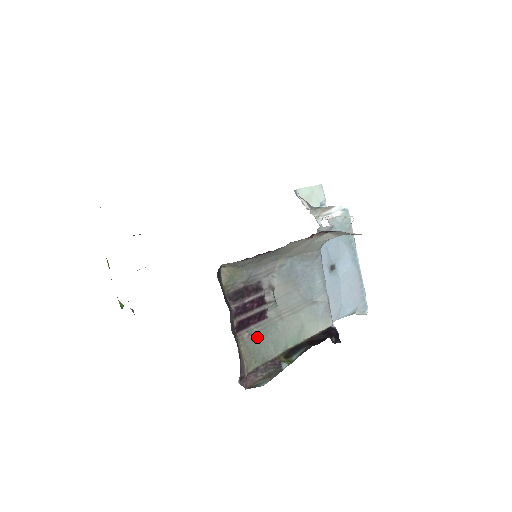
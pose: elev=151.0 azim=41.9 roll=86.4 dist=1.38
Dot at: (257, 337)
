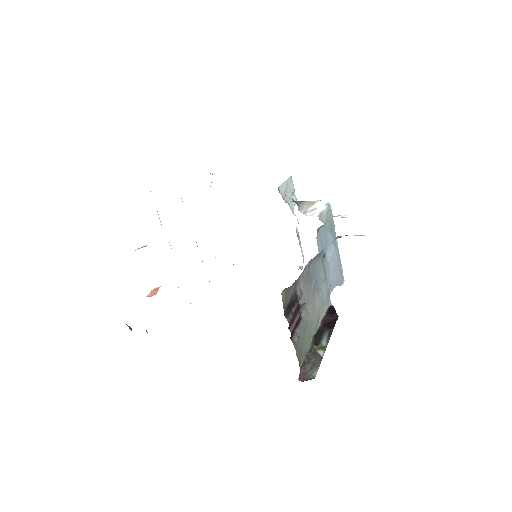
Dot at: (301, 337)
